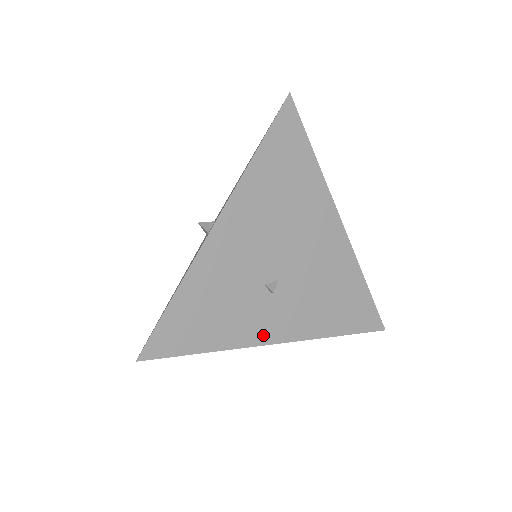
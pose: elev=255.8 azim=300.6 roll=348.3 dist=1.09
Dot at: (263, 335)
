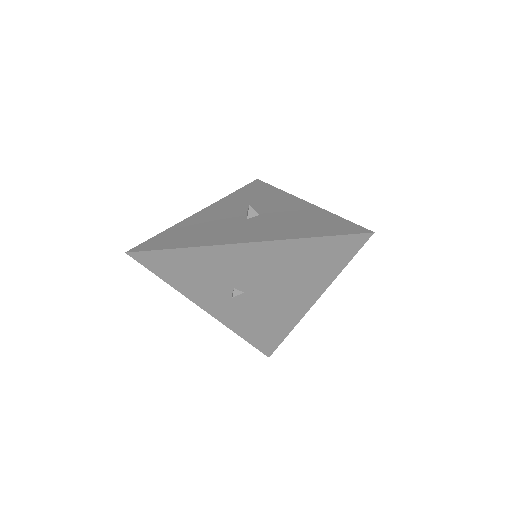
Dot at: (204, 303)
